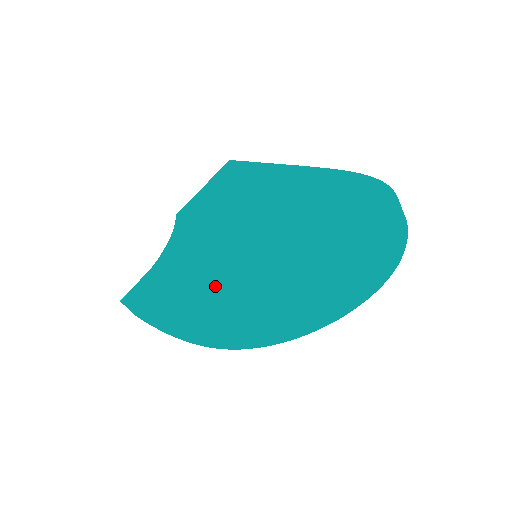
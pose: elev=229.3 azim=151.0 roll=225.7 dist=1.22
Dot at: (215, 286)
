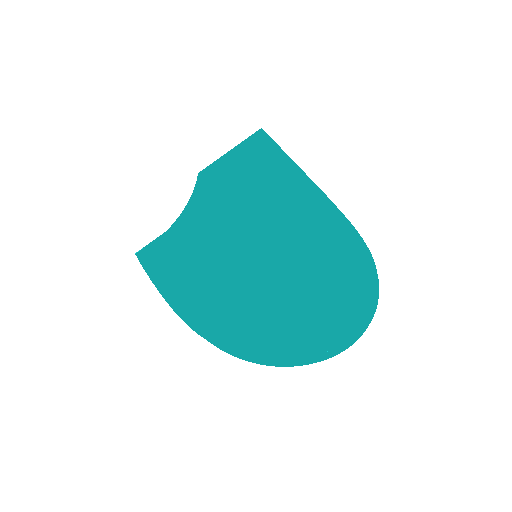
Dot at: (215, 290)
